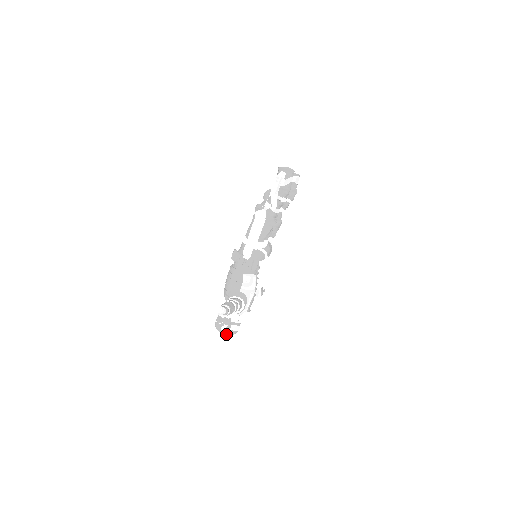
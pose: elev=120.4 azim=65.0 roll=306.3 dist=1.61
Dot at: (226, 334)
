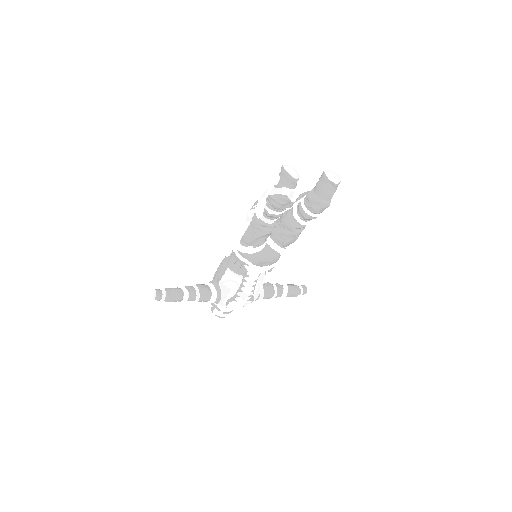
Dot at: (212, 312)
